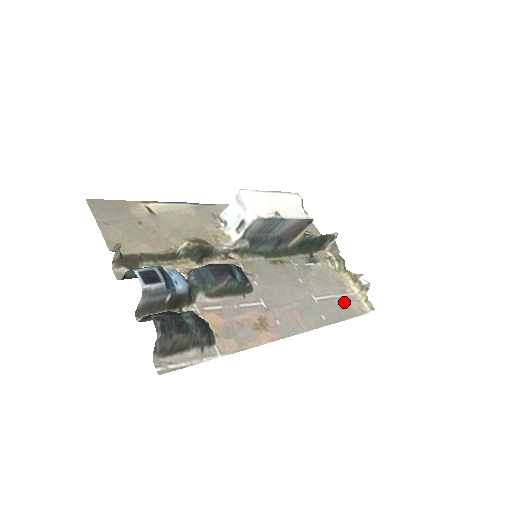
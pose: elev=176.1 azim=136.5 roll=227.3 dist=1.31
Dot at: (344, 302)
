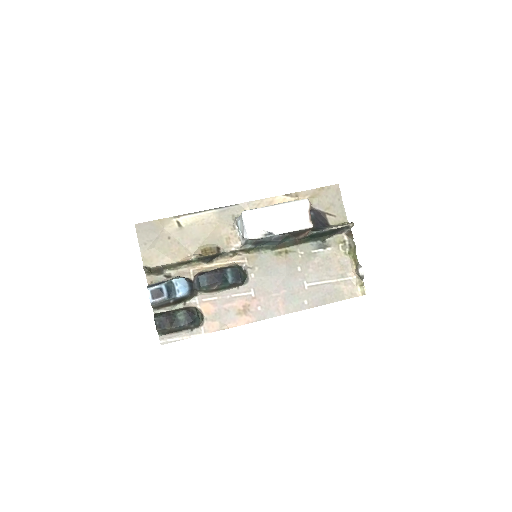
Dot at: (336, 287)
